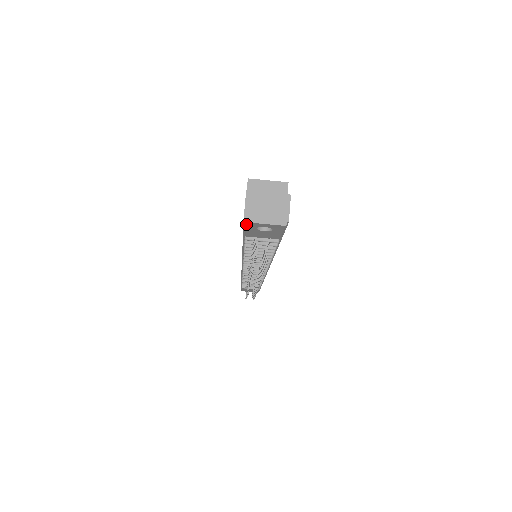
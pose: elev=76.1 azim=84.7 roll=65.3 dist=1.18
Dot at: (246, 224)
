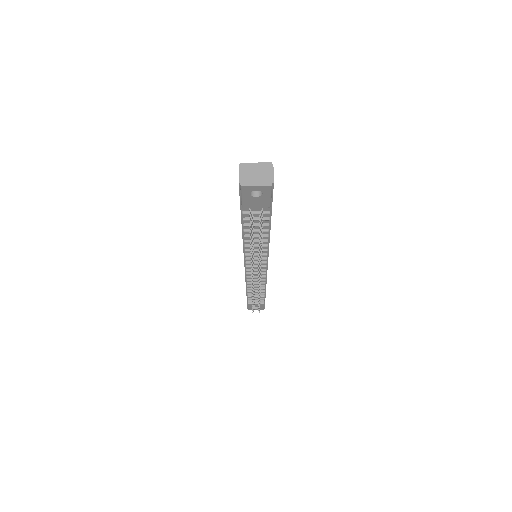
Dot at: (241, 189)
